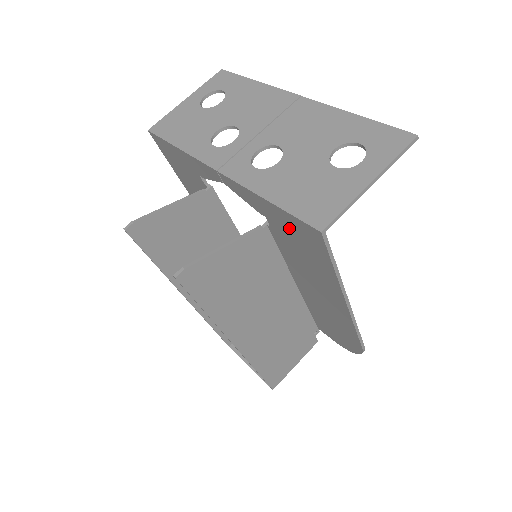
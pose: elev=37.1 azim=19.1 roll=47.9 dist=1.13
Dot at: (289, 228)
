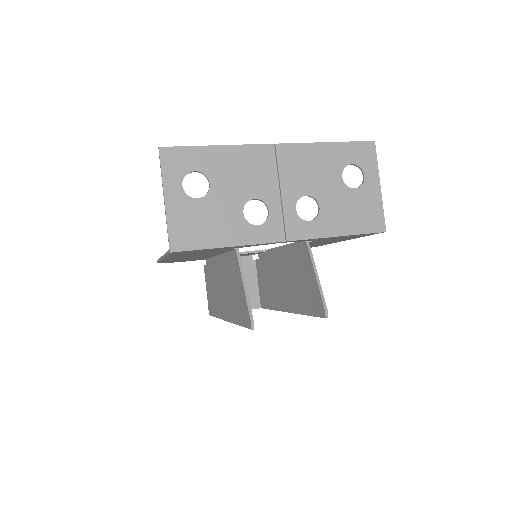
Dot at: (344, 237)
